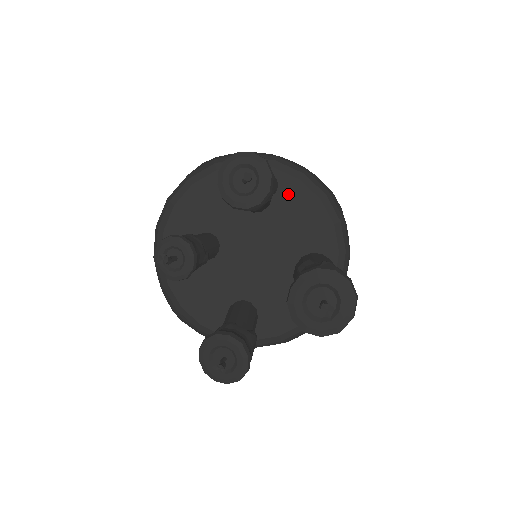
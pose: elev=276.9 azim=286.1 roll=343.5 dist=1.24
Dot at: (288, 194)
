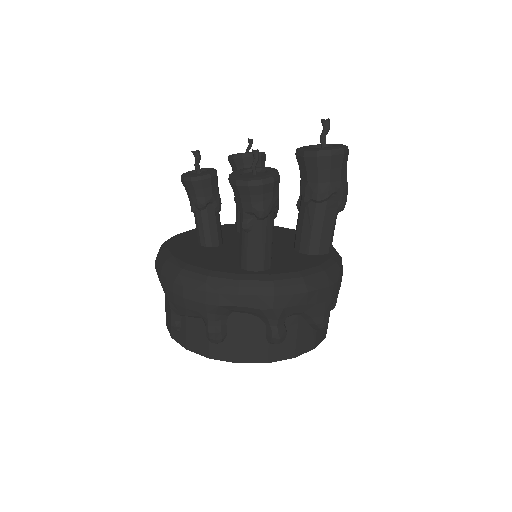
Dot at: (273, 229)
